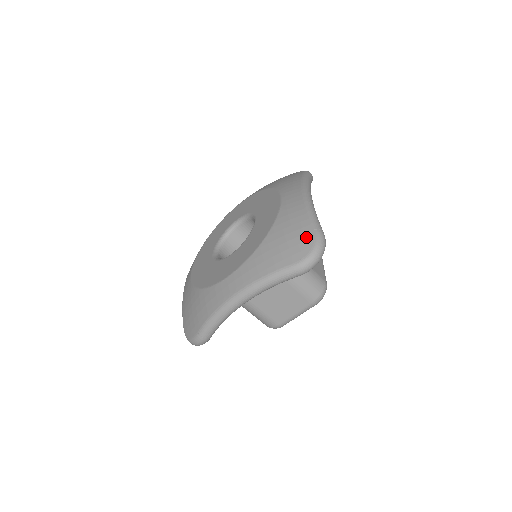
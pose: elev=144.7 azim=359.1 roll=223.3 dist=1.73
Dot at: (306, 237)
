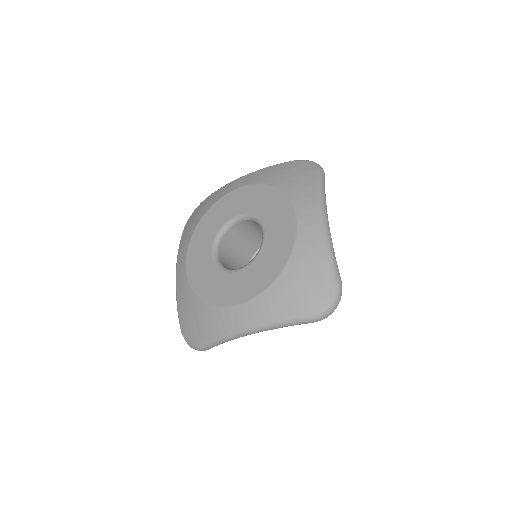
Dot at: (325, 287)
